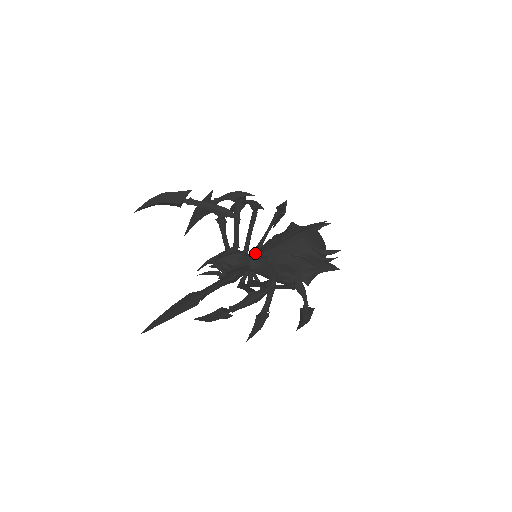
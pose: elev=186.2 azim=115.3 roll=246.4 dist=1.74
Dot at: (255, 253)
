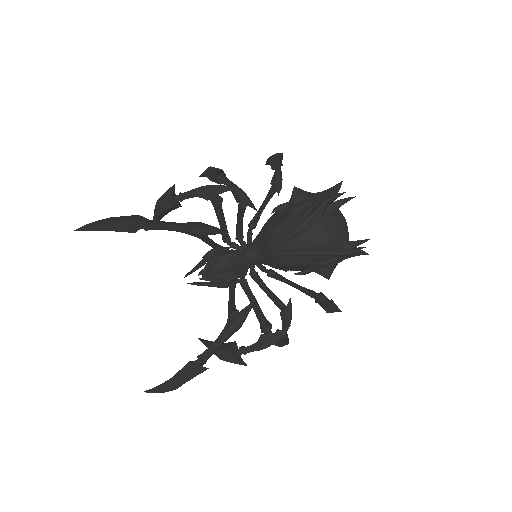
Dot at: (251, 229)
